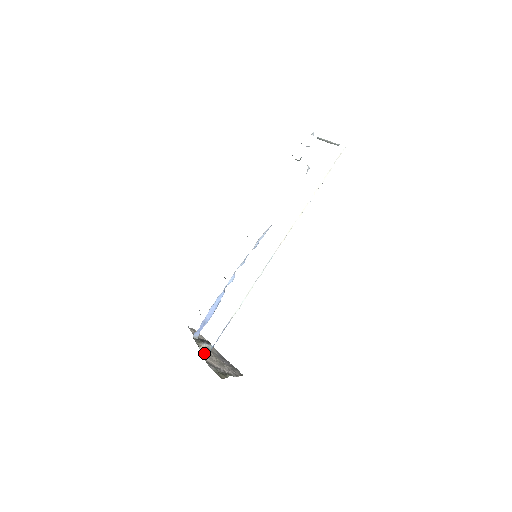
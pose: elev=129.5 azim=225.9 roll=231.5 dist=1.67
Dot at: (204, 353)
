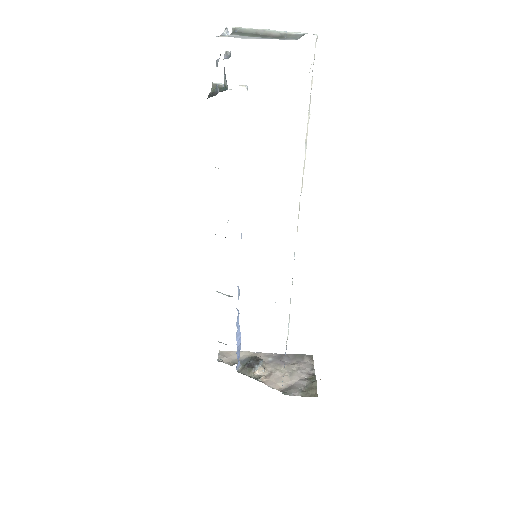
Dot at: (267, 380)
